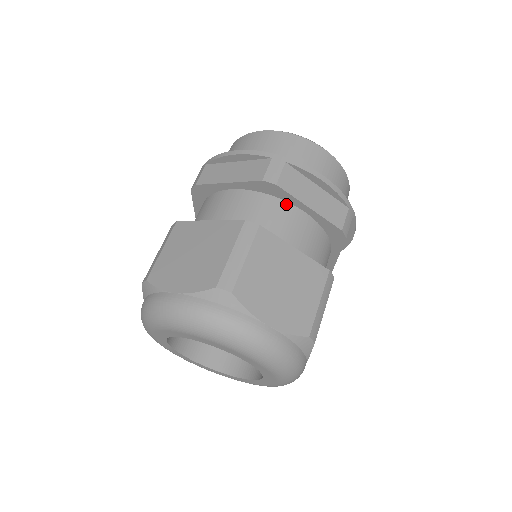
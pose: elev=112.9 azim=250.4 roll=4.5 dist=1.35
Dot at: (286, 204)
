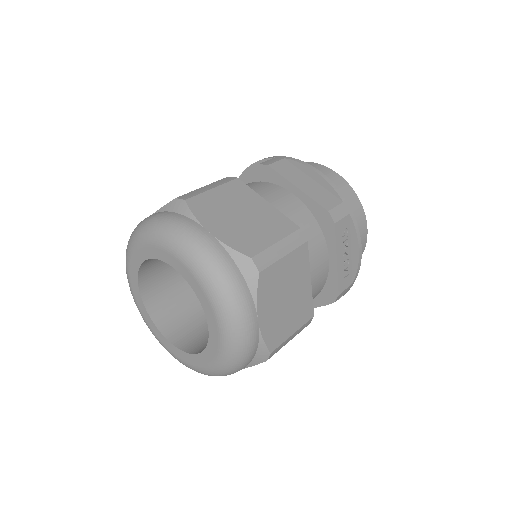
Dot at: (278, 187)
